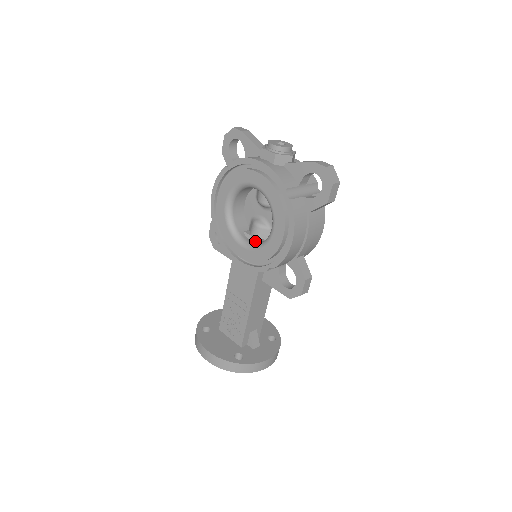
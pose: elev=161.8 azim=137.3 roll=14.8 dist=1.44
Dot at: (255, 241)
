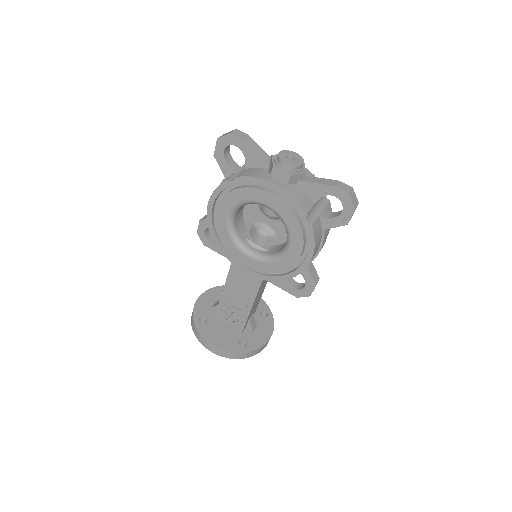
Dot at: (261, 250)
